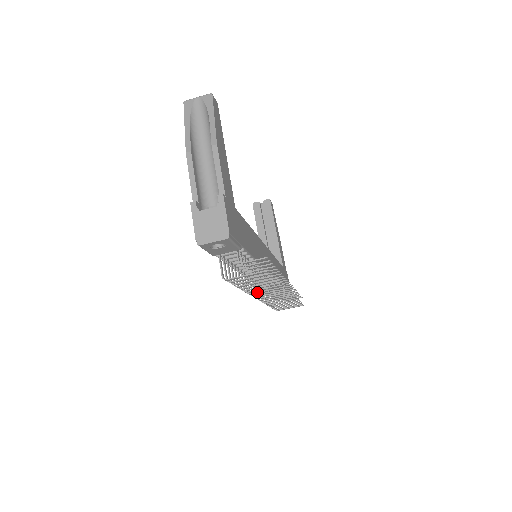
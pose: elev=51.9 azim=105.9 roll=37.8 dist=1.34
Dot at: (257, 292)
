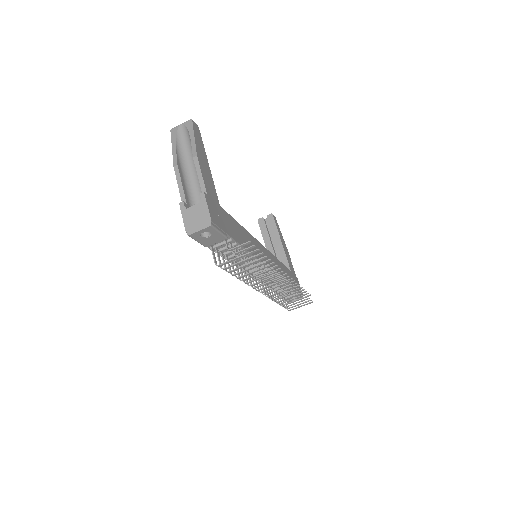
Dot at: (256, 283)
